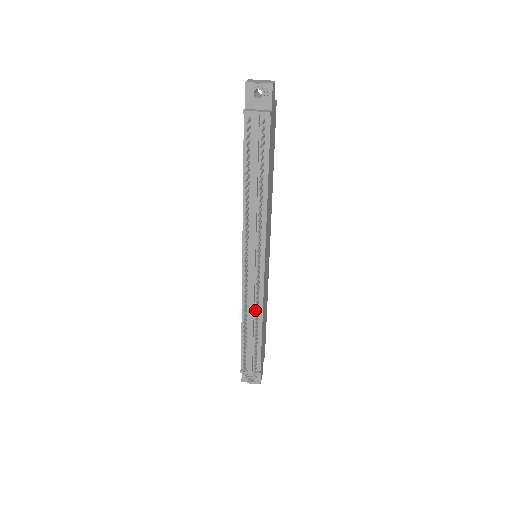
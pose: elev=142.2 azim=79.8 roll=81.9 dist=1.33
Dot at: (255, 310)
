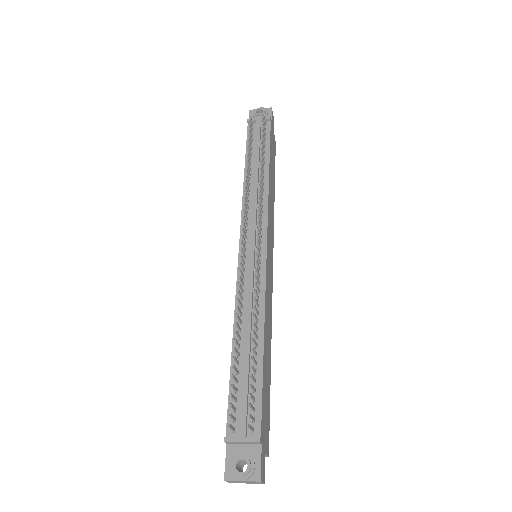
Dot at: (253, 312)
